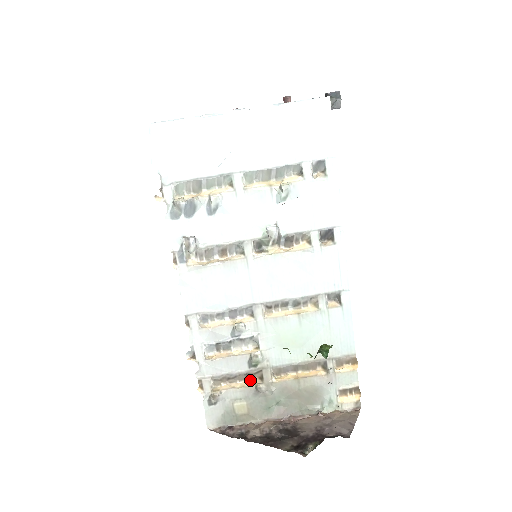
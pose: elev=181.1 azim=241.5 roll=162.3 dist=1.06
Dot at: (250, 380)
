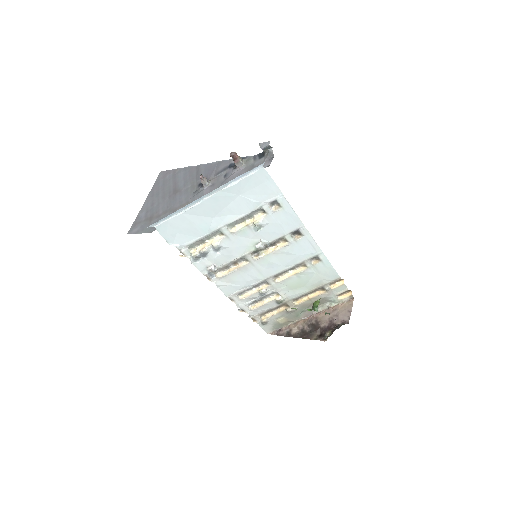
Dot at: (281, 308)
